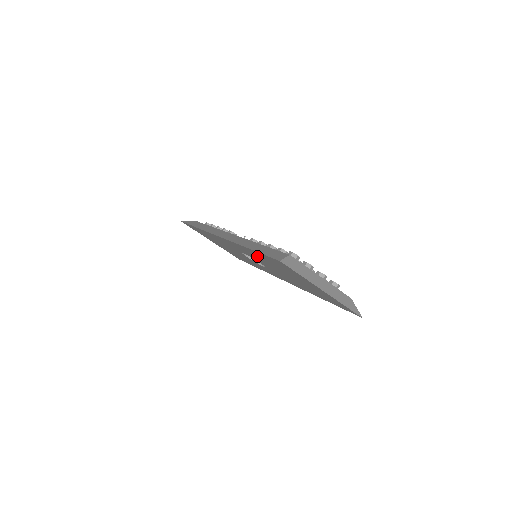
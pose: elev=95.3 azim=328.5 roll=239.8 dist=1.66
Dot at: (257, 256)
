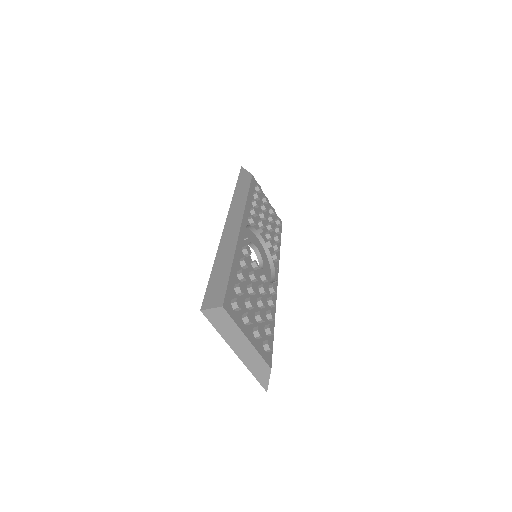
Dot at: occluded
